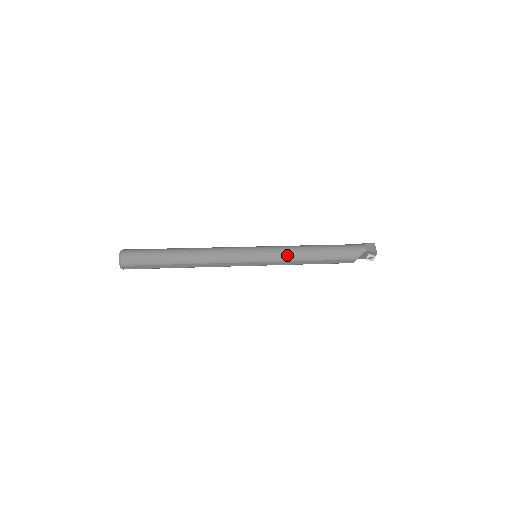
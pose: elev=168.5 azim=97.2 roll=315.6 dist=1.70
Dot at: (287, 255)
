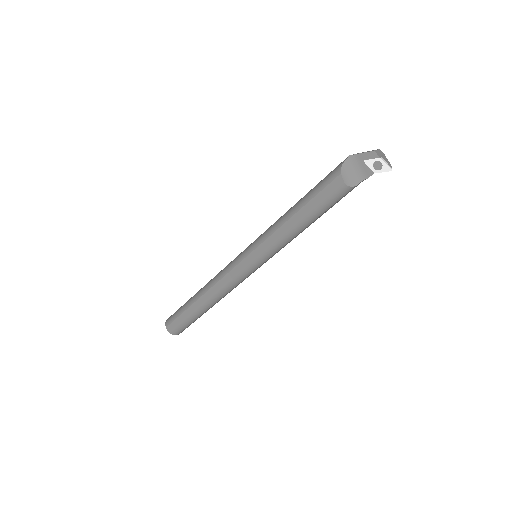
Dot at: (270, 228)
